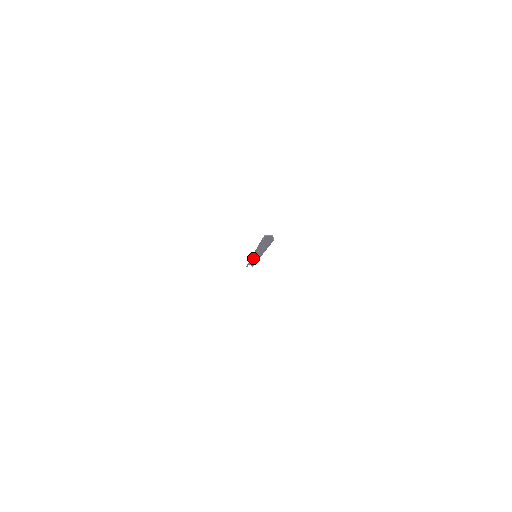
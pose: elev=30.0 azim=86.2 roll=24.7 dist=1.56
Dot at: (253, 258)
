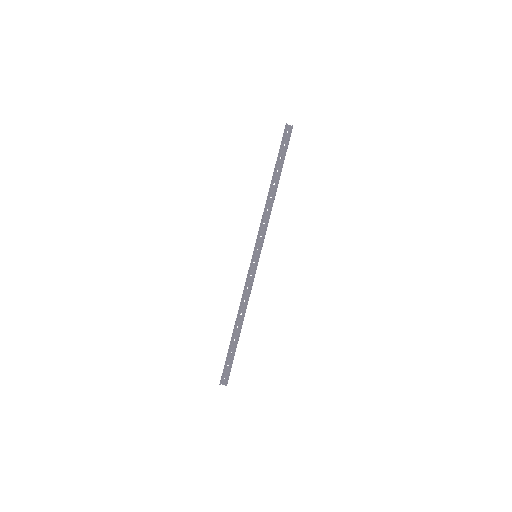
Dot at: (246, 292)
